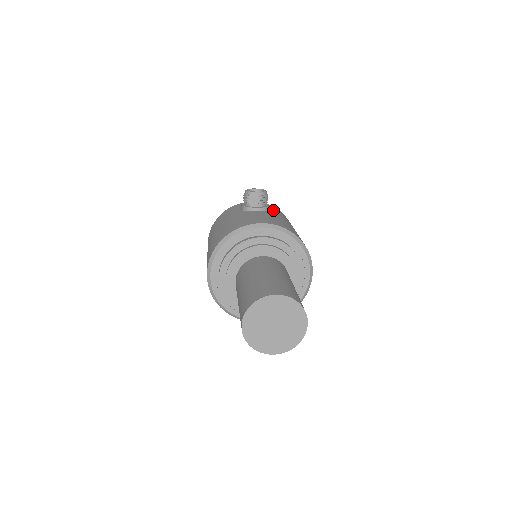
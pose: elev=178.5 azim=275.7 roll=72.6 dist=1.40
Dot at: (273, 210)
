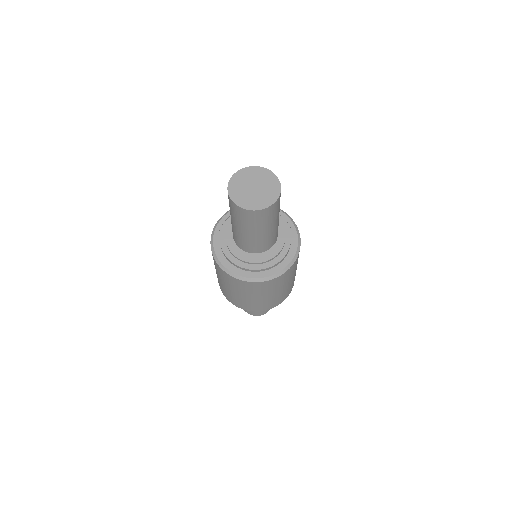
Dot at: occluded
